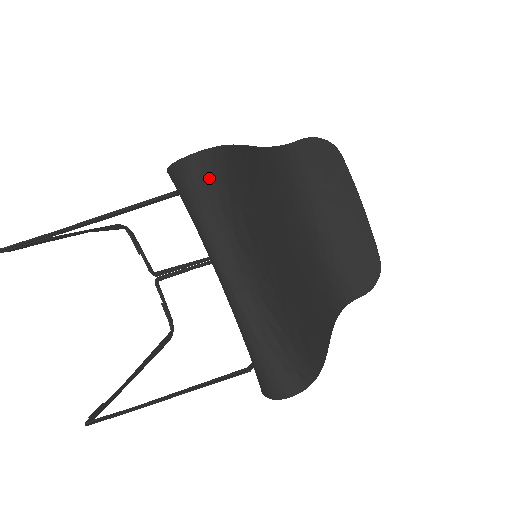
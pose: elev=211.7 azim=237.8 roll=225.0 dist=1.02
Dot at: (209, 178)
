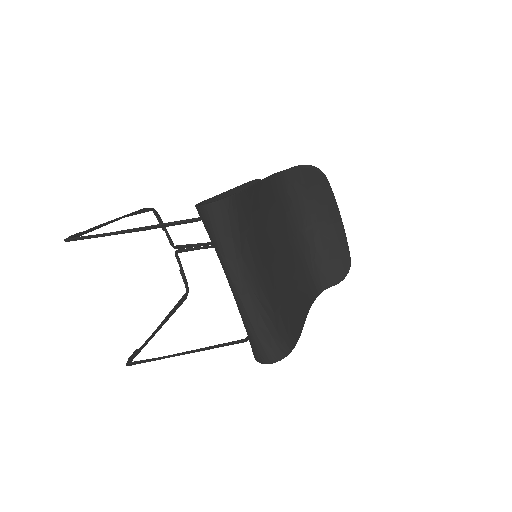
Dot at: (225, 218)
